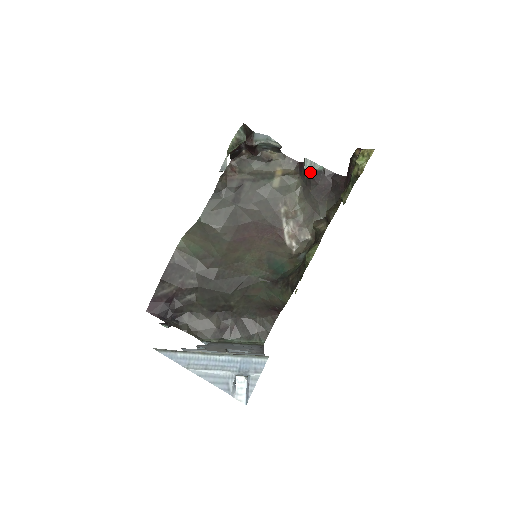
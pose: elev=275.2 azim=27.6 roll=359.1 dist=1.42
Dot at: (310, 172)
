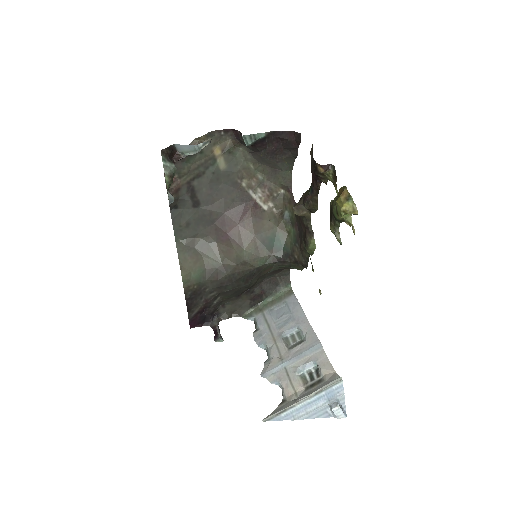
Dot at: (253, 144)
